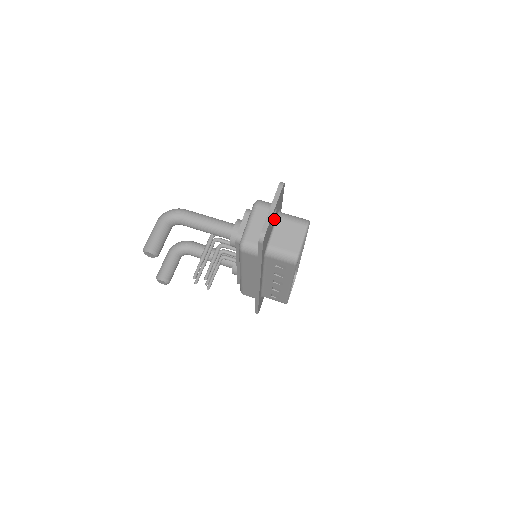
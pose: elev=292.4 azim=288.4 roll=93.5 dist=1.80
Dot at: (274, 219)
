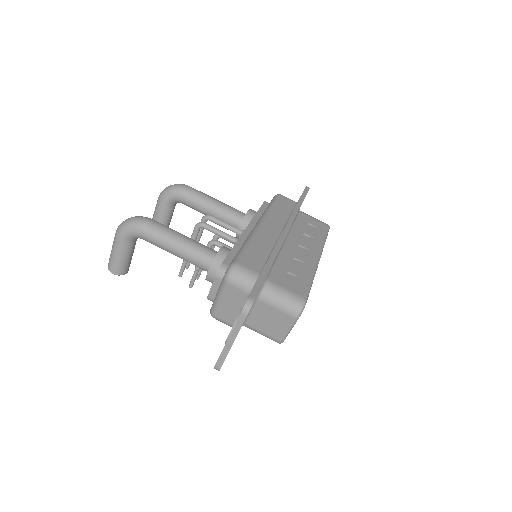
Dot at: occluded
